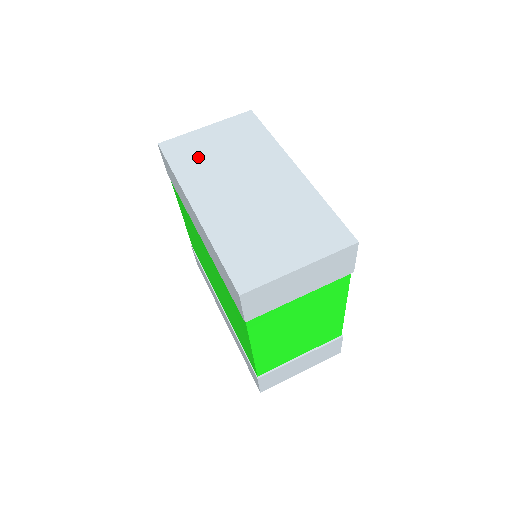
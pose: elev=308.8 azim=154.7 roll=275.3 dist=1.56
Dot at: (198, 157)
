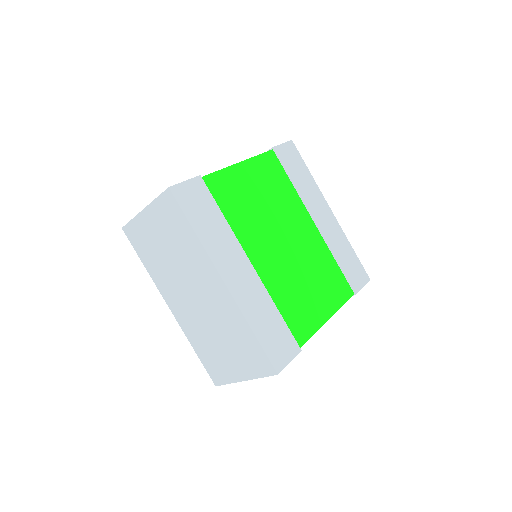
Dot at: (153, 252)
